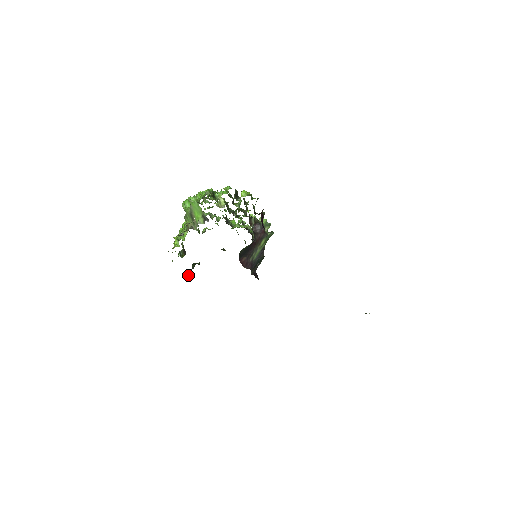
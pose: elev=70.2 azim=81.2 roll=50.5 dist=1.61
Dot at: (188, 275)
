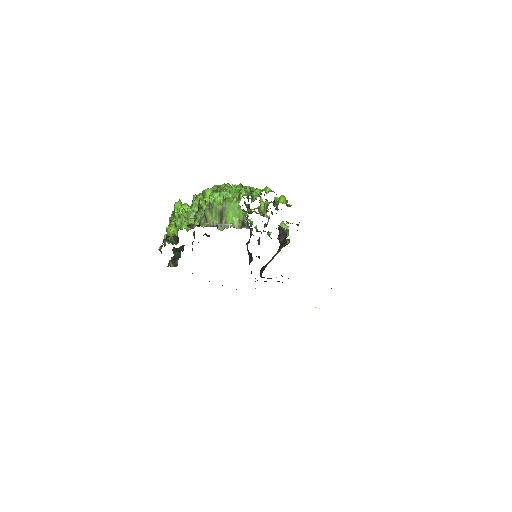
Dot at: (175, 266)
